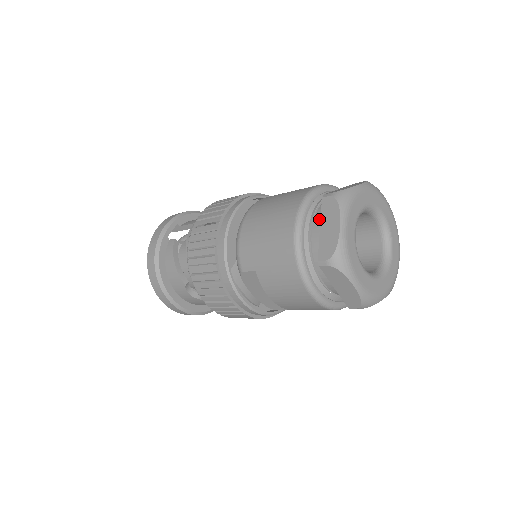
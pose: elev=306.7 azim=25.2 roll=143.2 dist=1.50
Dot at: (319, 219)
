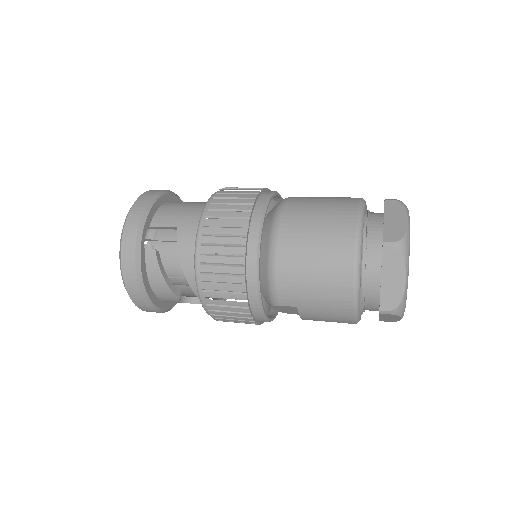
Dot at: (373, 263)
